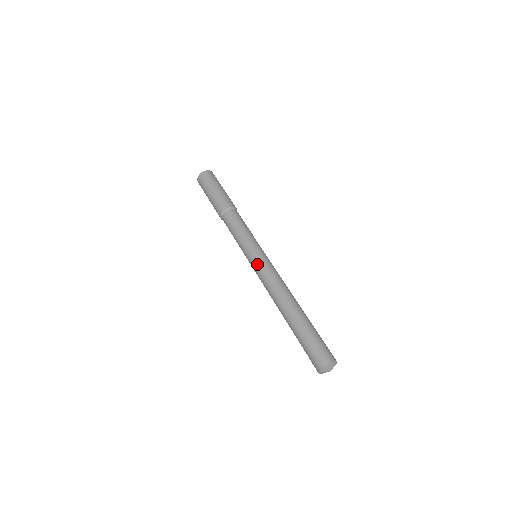
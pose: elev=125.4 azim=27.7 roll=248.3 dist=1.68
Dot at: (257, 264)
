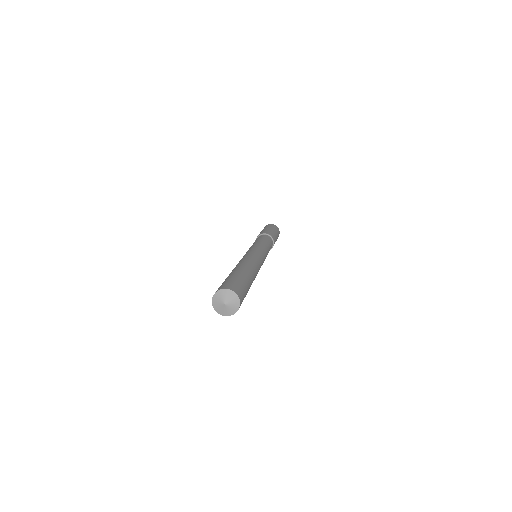
Dot at: (248, 251)
